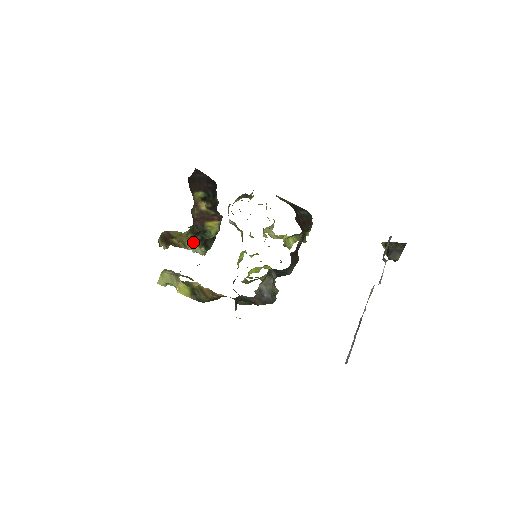
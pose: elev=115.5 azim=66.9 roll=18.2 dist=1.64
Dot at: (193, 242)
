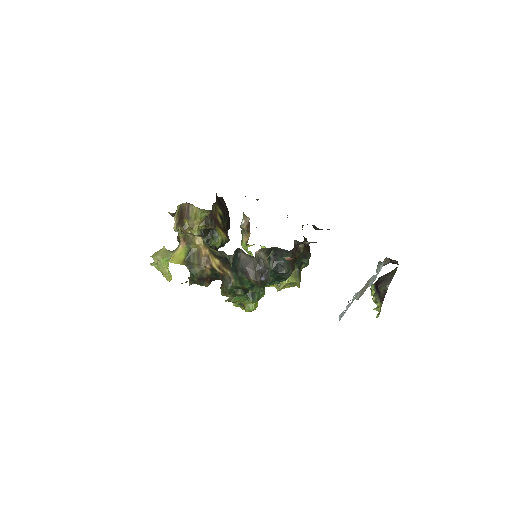
Dot at: occluded
